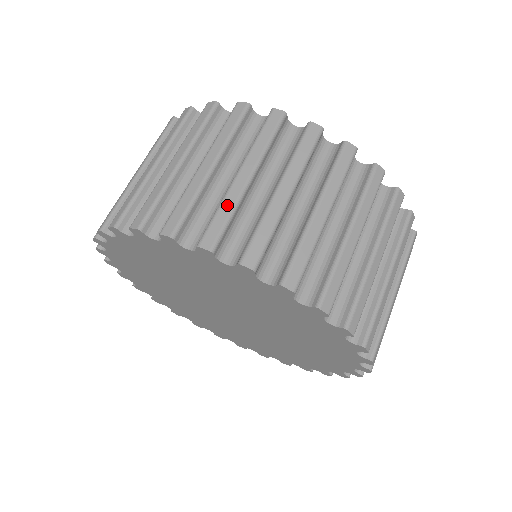
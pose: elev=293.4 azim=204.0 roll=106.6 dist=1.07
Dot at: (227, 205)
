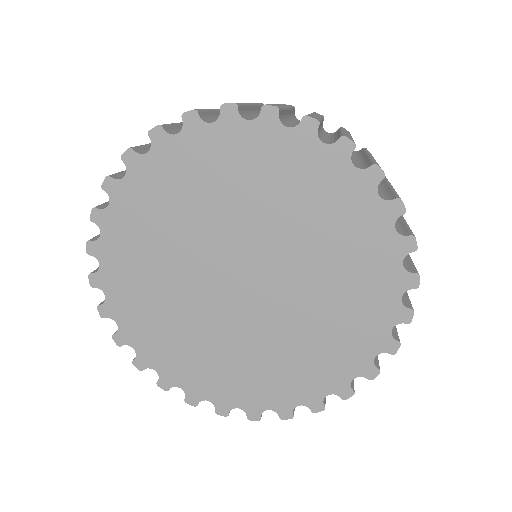
Dot at: (349, 136)
